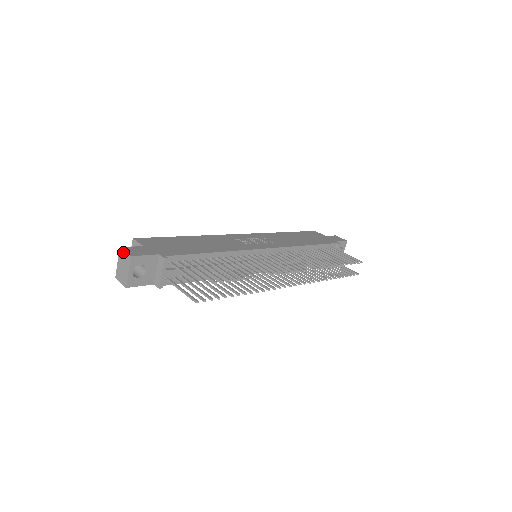
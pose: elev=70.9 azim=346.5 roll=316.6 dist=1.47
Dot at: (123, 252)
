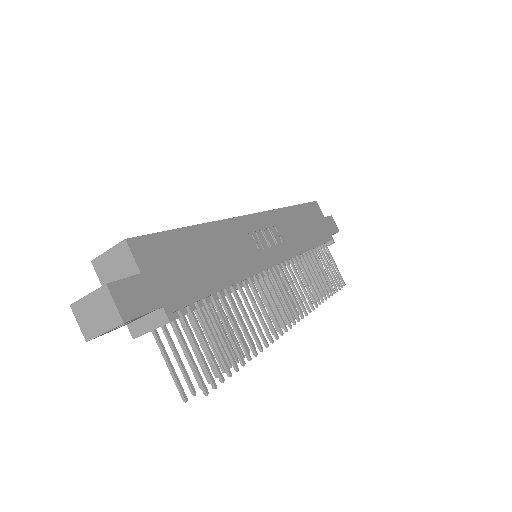
Dot at: (110, 299)
